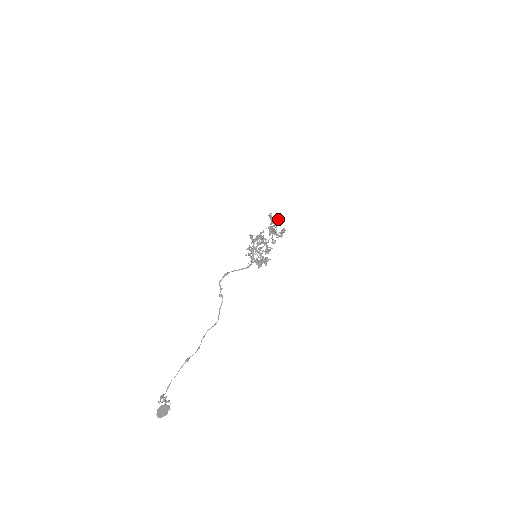
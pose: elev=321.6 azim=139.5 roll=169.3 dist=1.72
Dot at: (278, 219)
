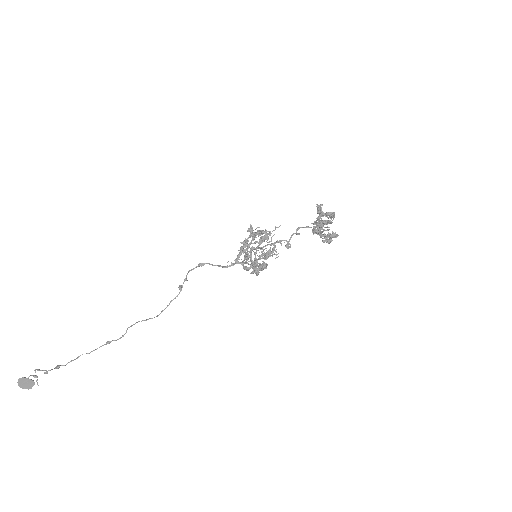
Dot at: (330, 216)
